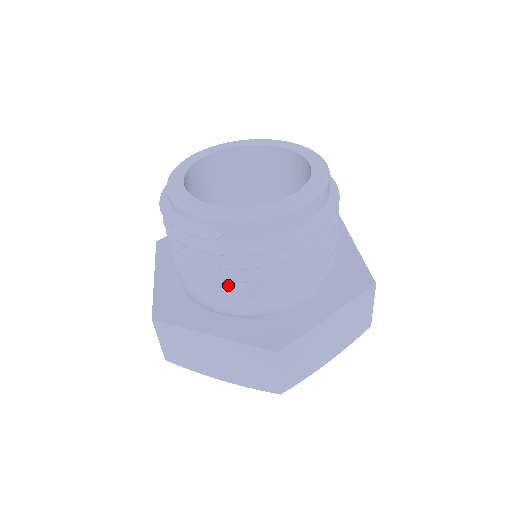
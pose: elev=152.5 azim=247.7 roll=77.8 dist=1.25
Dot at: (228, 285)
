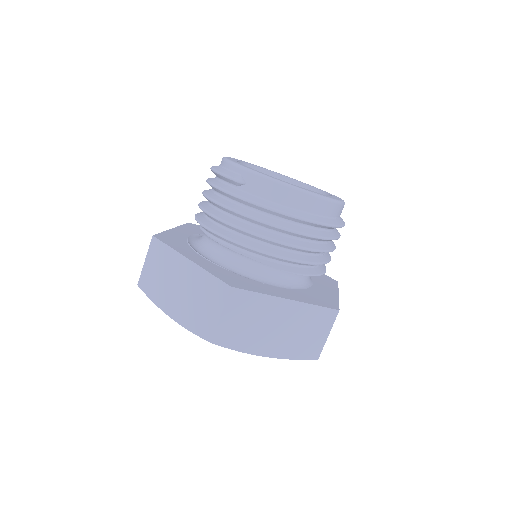
Dot at: (225, 231)
